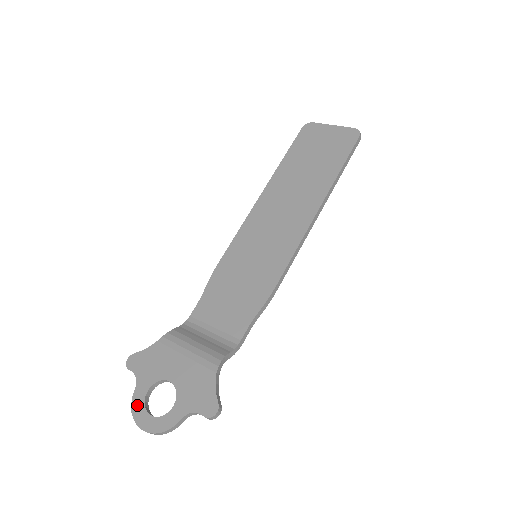
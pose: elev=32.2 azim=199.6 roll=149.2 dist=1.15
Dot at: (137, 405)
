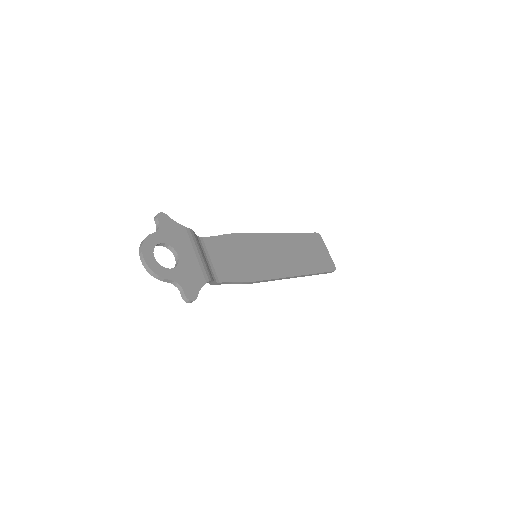
Dot at: (150, 242)
